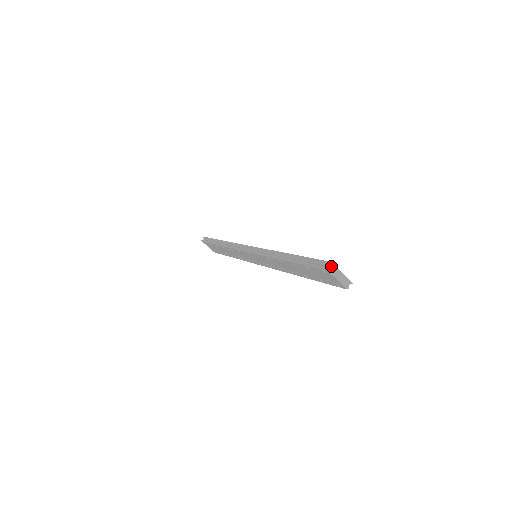
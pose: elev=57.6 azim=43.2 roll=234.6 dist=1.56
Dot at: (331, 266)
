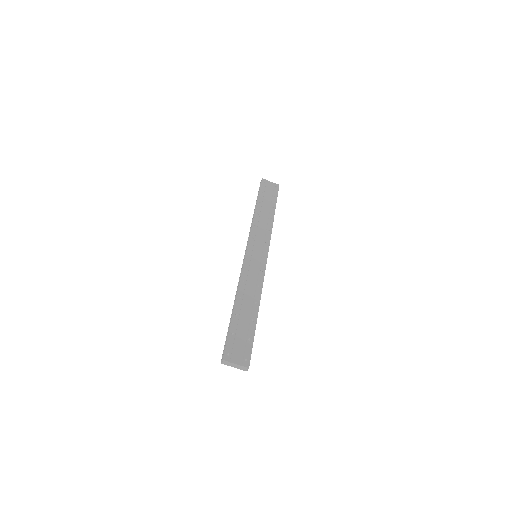
Dot at: (224, 362)
